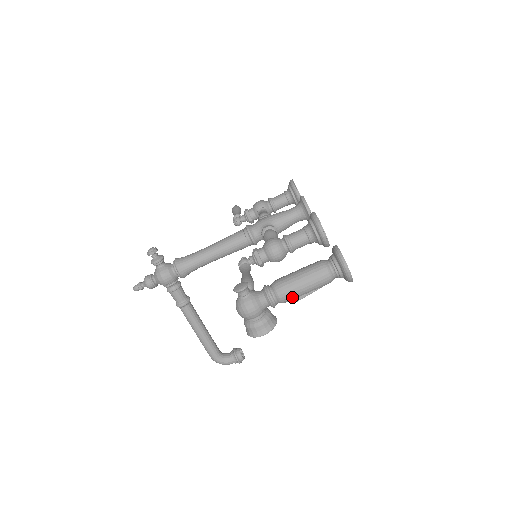
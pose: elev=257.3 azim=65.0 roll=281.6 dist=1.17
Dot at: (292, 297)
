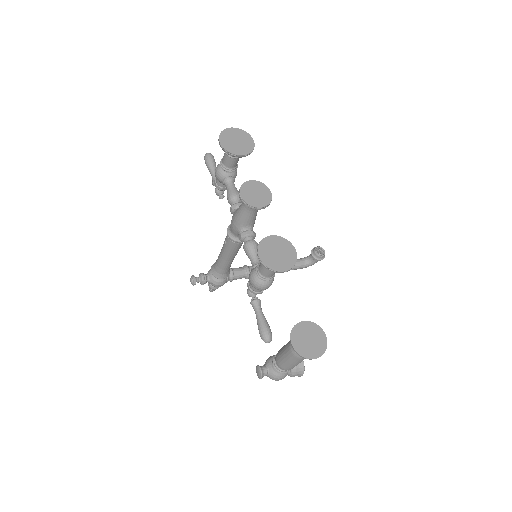
Dot at: occluded
